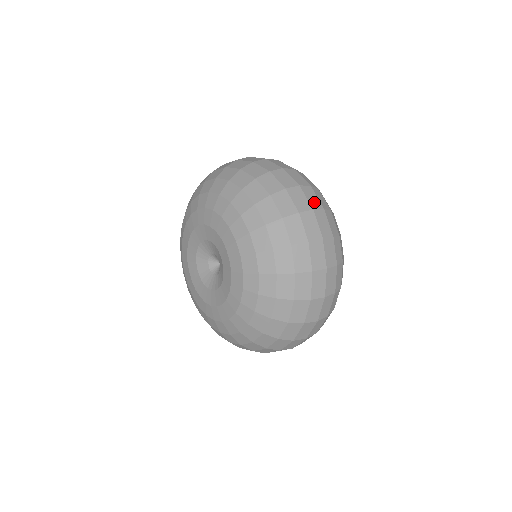
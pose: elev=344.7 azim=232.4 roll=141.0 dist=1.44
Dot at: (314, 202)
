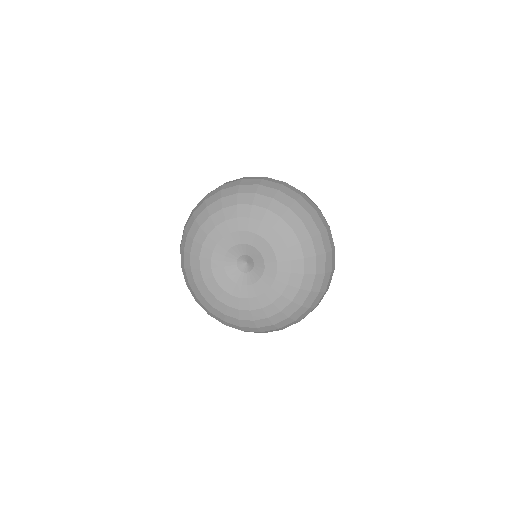
Dot at: occluded
